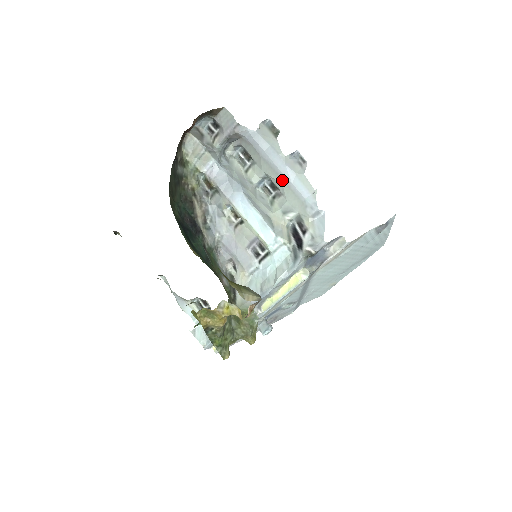
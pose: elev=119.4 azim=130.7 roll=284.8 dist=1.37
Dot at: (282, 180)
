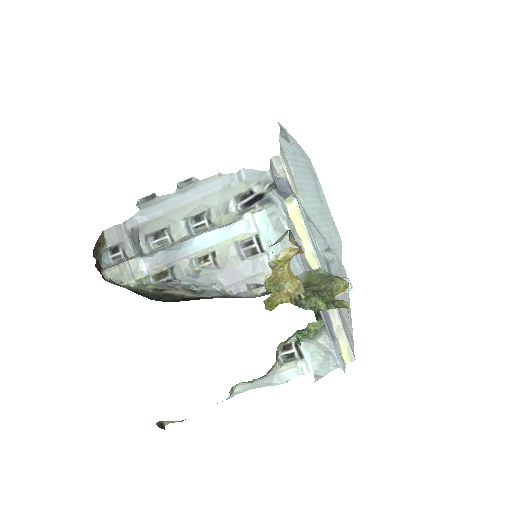
Dot at: (195, 203)
